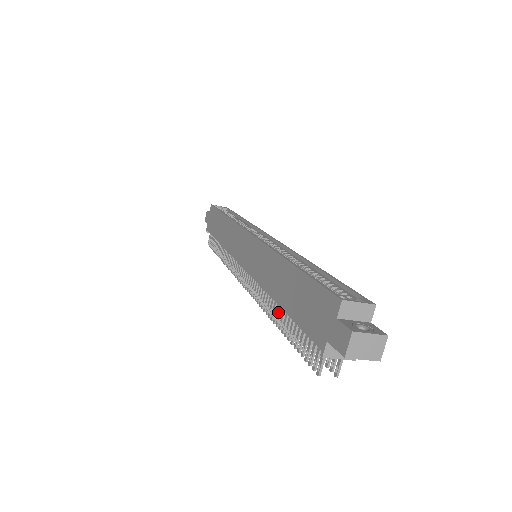
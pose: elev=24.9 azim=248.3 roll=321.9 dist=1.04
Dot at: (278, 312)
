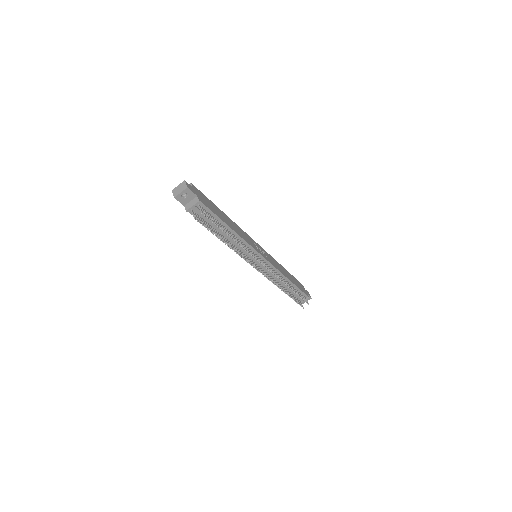
Dot at: (226, 241)
